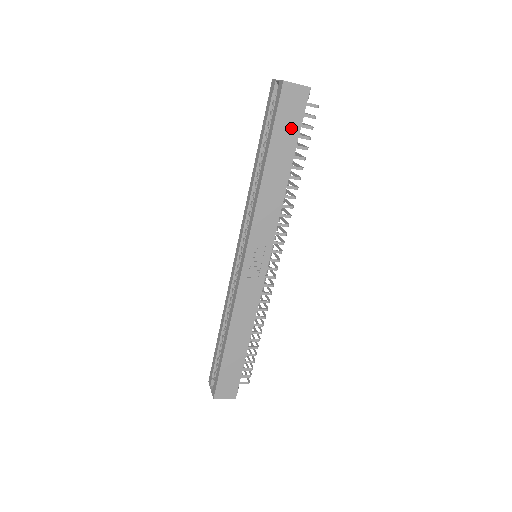
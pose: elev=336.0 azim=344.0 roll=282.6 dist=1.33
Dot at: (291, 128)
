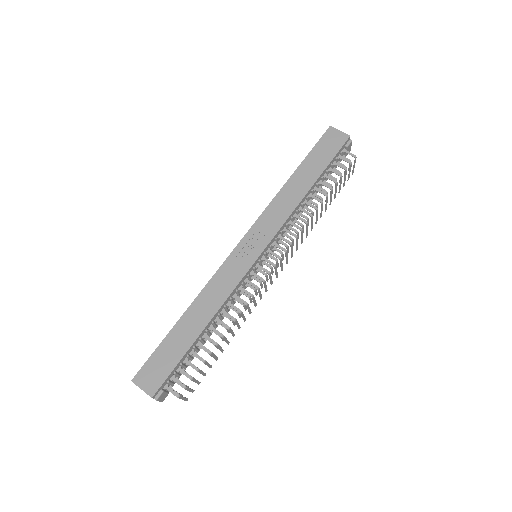
Dot at: (325, 156)
